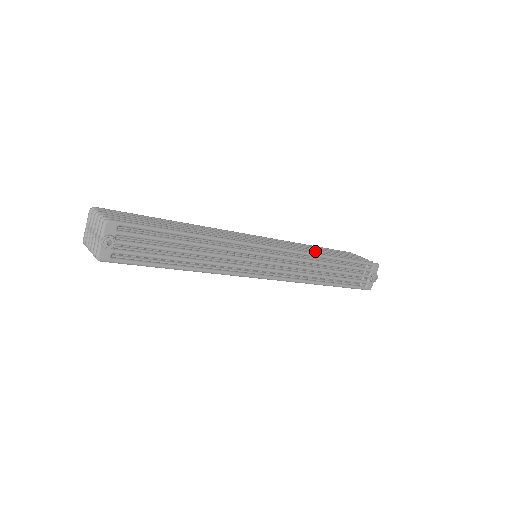
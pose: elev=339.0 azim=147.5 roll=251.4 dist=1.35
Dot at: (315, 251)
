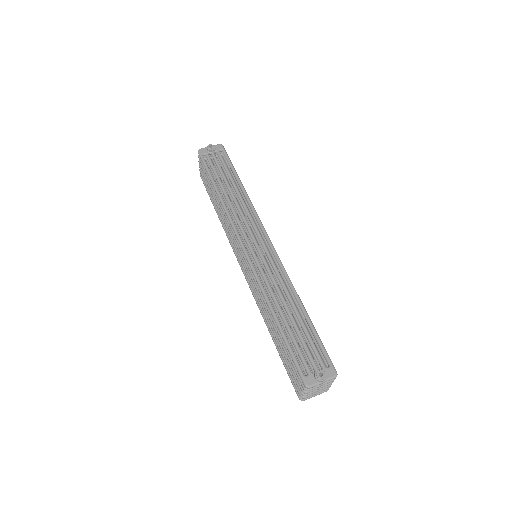
Dot at: occluded
